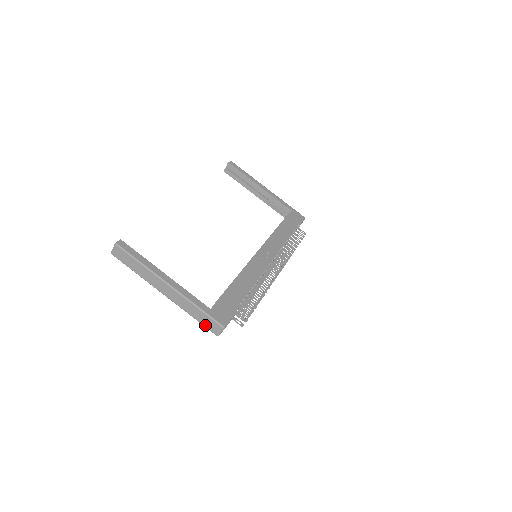
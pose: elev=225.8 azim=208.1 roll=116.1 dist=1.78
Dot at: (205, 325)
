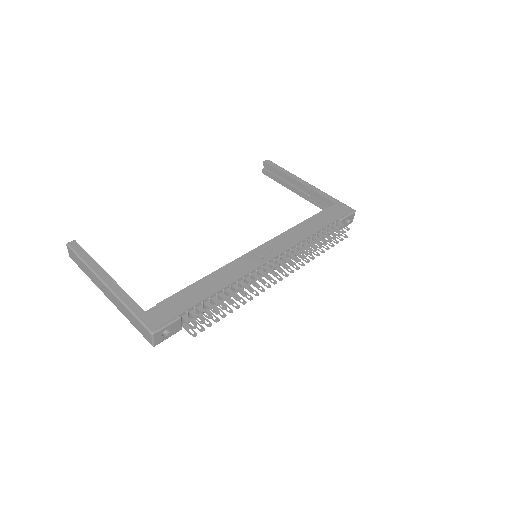
Dot at: (141, 332)
